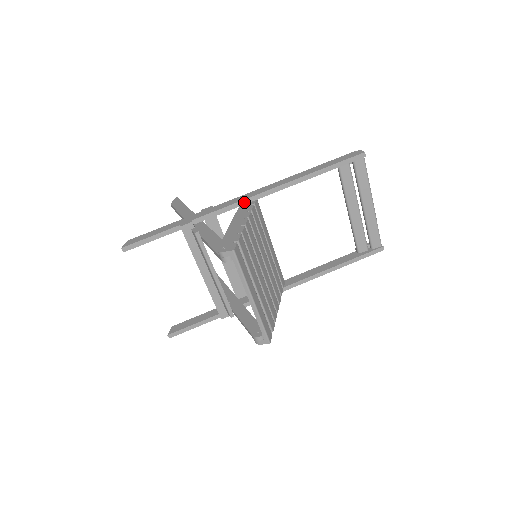
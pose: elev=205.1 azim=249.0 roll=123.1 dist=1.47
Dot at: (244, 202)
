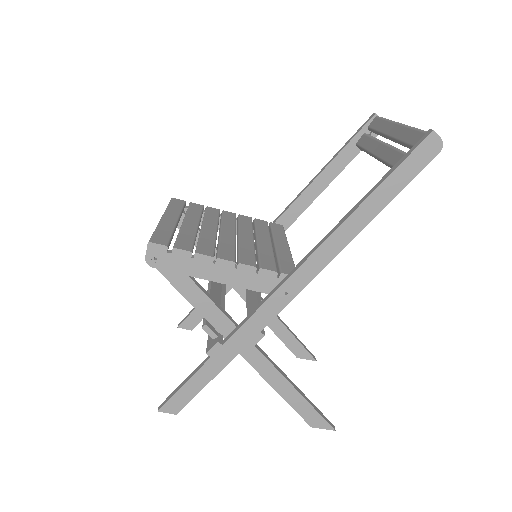
Dot at: occluded
